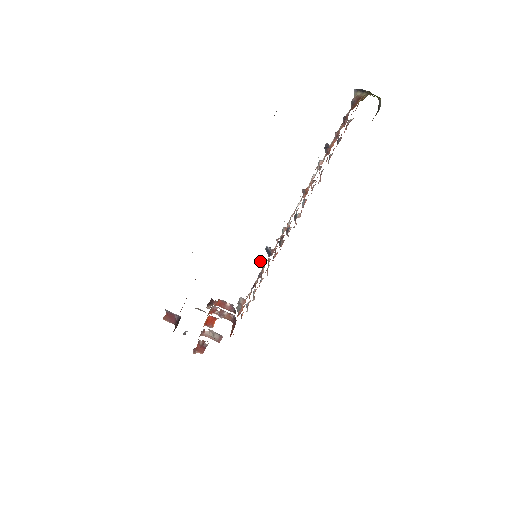
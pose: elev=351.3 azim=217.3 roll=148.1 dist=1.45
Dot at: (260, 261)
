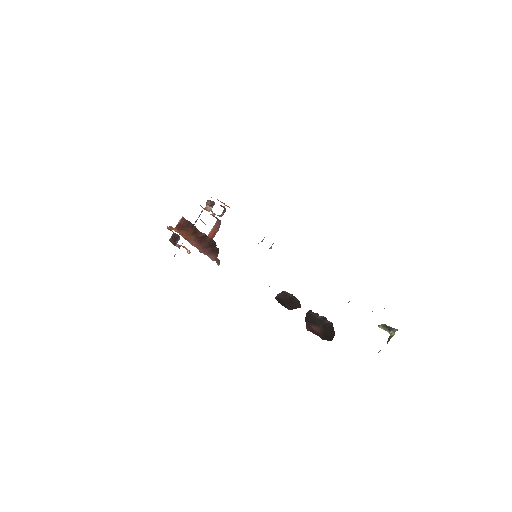
Dot at: occluded
